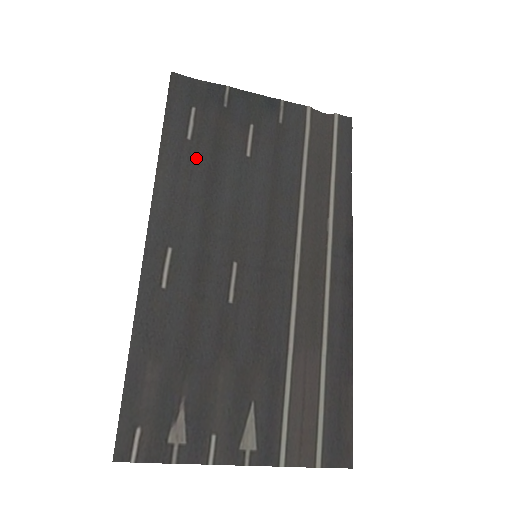
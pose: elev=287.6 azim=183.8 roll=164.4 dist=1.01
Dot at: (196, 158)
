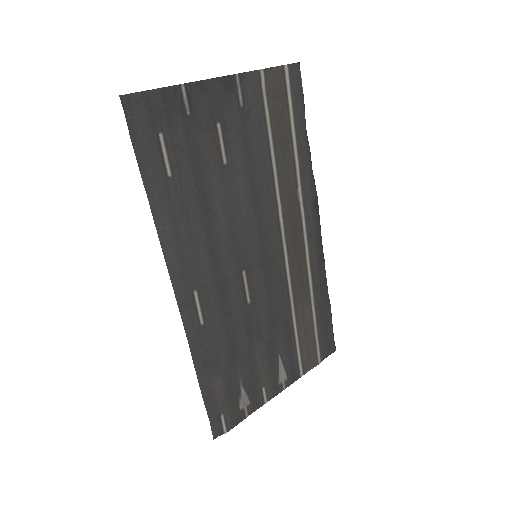
Dot at: (185, 195)
